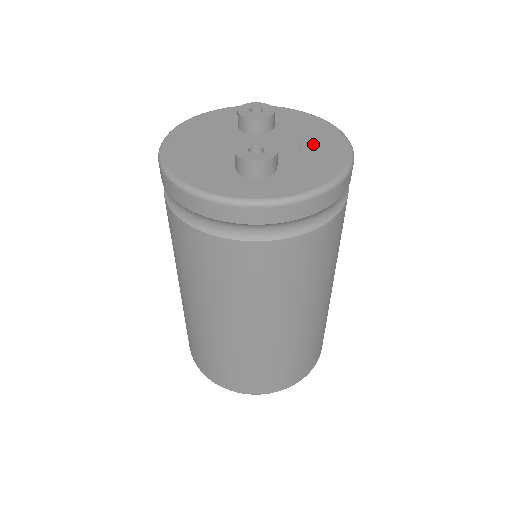
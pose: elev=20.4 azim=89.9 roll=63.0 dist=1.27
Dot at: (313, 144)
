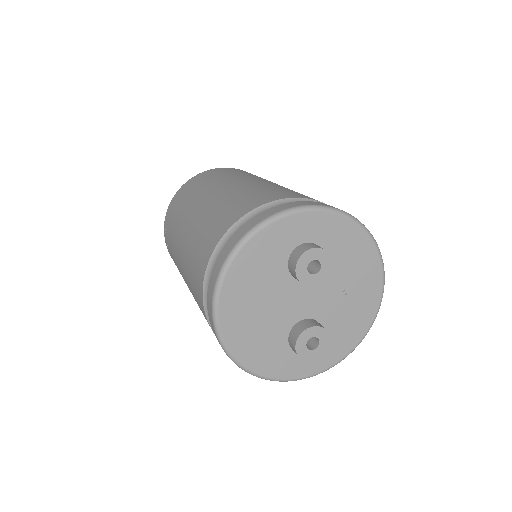
Dot at: (354, 290)
